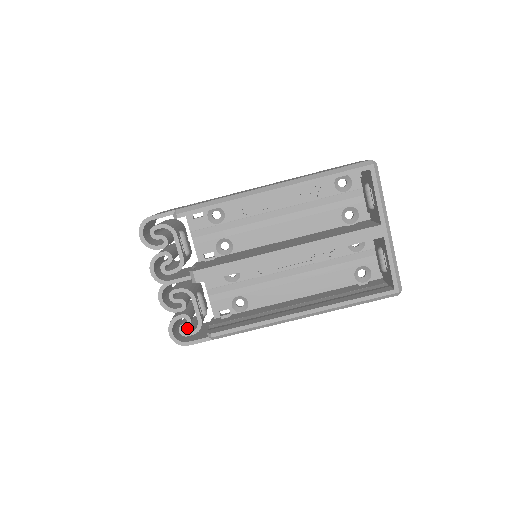
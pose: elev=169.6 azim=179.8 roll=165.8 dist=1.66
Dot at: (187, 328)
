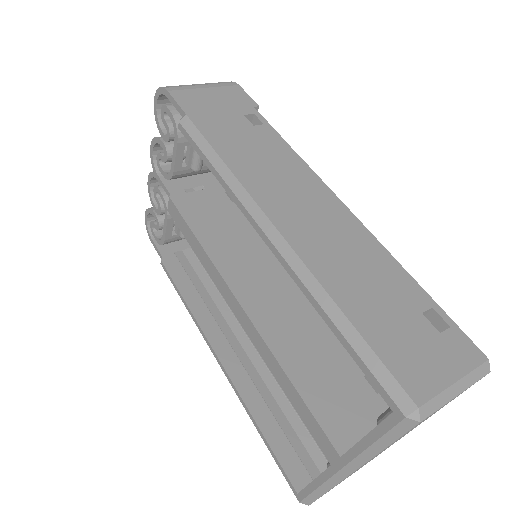
Dot at: occluded
